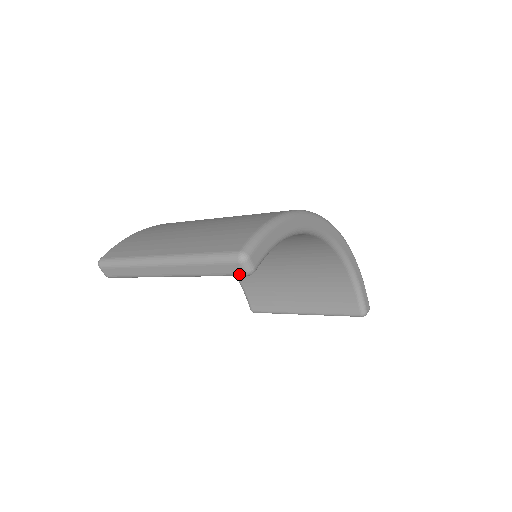
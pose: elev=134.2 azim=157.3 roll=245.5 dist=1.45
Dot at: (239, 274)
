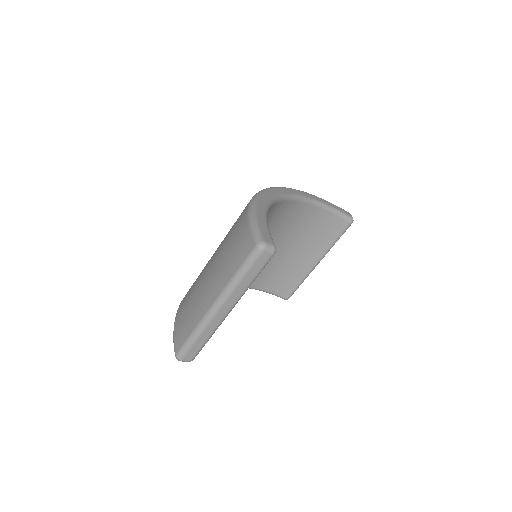
Dot at: (269, 259)
